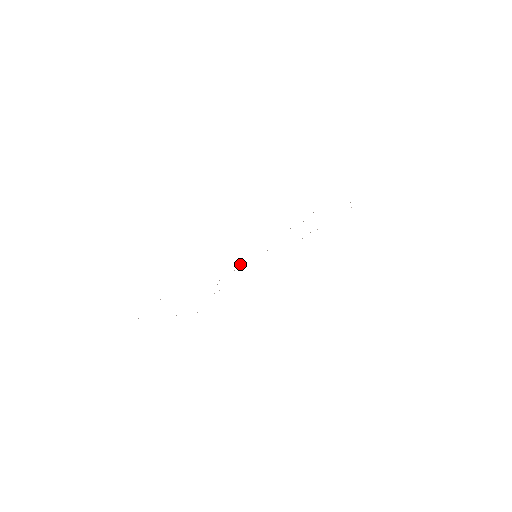
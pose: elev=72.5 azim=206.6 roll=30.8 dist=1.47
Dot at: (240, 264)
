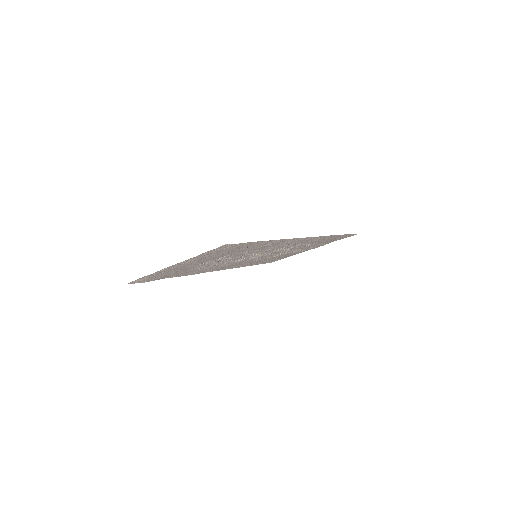
Dot at: (243, 258)
